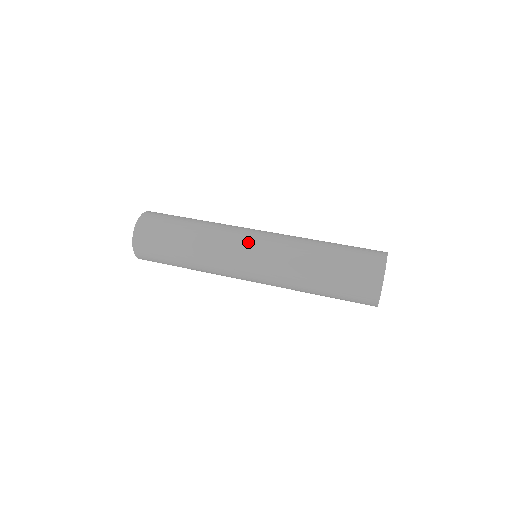
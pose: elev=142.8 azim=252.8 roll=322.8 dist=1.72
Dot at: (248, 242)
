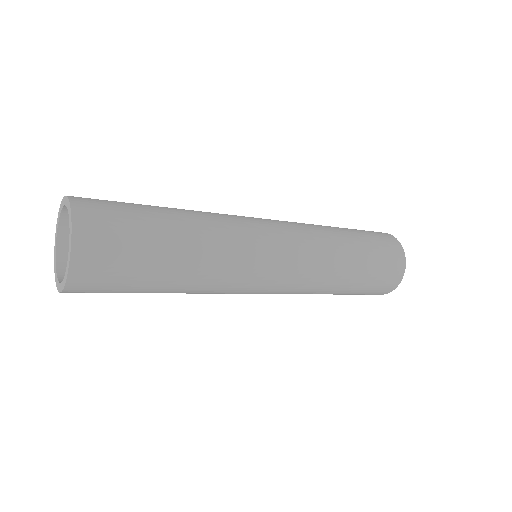
Dot at: (272, 244)
